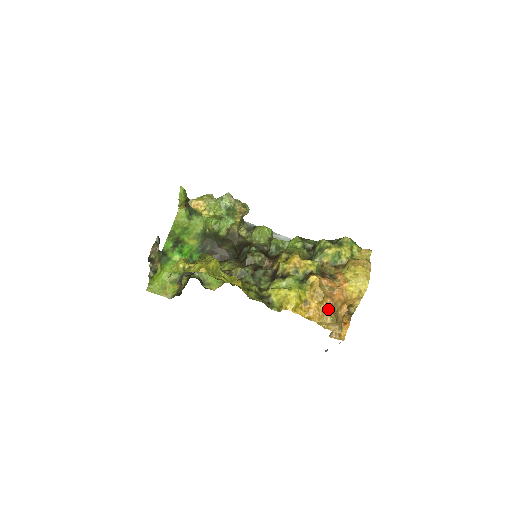
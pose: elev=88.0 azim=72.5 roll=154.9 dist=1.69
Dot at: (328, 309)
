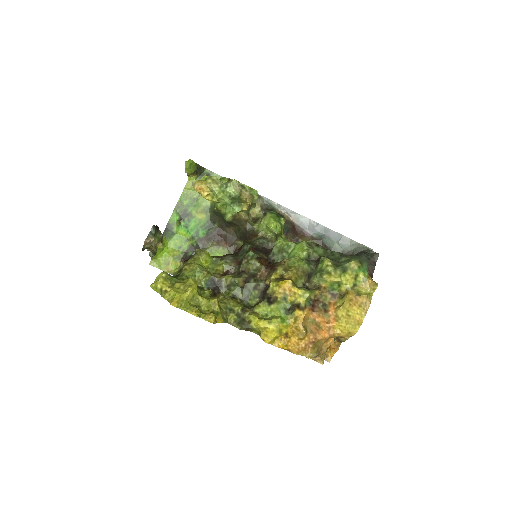
Dot at: (309, 345)
